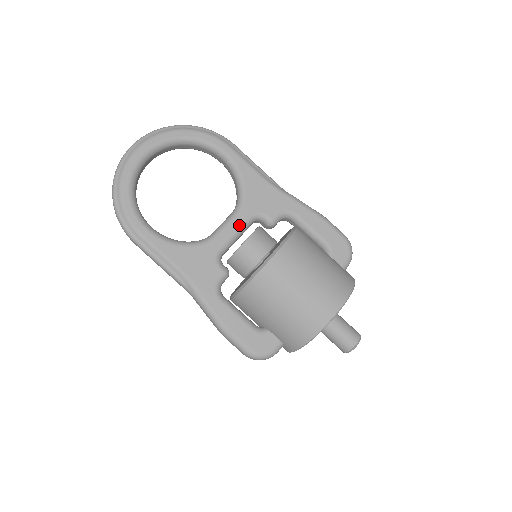
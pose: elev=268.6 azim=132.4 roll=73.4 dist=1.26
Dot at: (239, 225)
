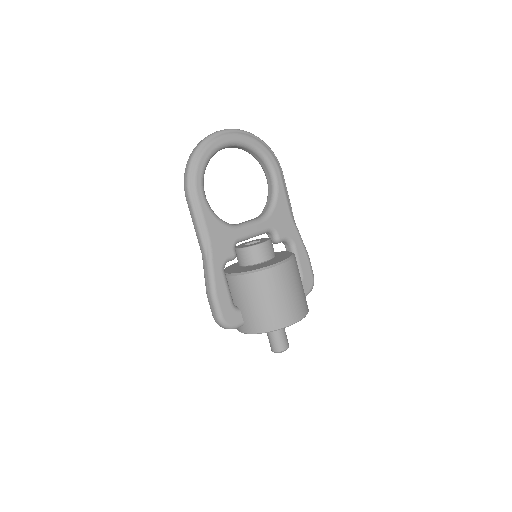
Dot at: (259, 229)
